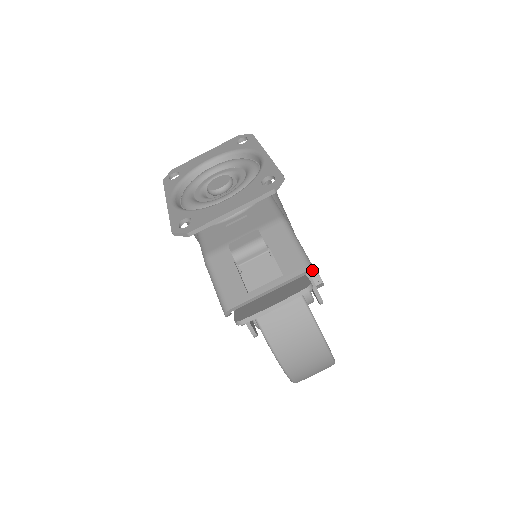
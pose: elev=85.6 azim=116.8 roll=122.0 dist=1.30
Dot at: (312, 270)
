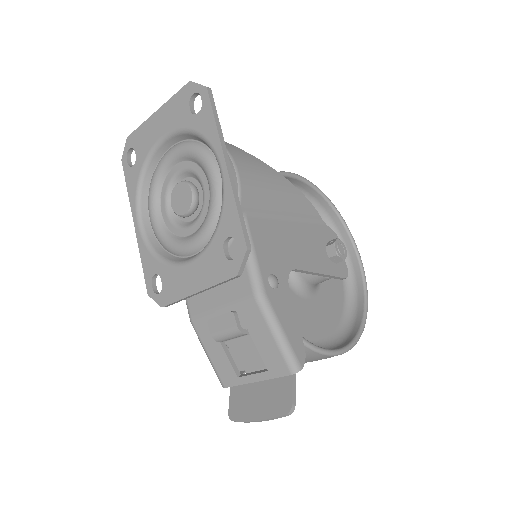
Dot at: (297, 372)
